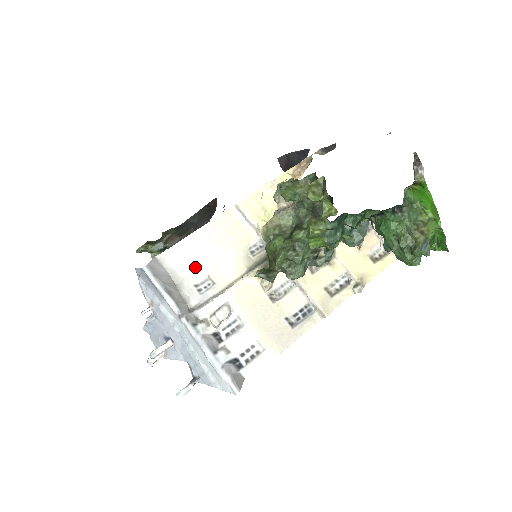
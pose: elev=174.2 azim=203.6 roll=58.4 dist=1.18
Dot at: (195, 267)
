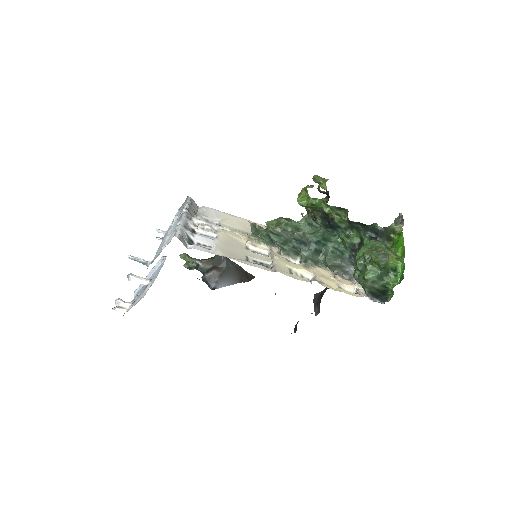
Dot at: (215, 217)
